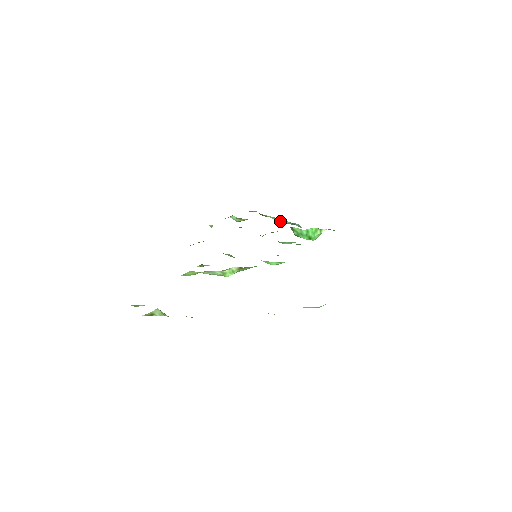
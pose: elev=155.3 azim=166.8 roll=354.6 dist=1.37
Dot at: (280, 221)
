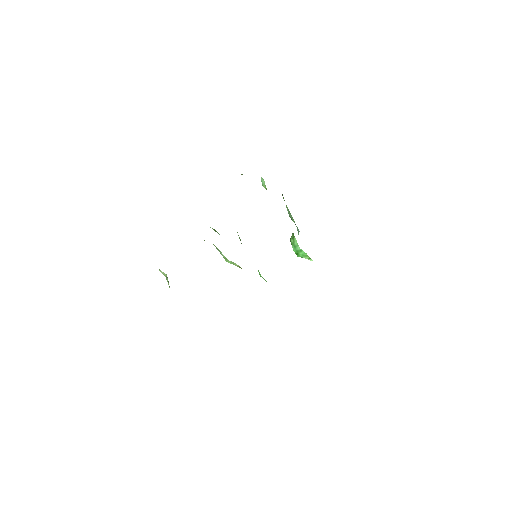
Dot at: (290, 216)
